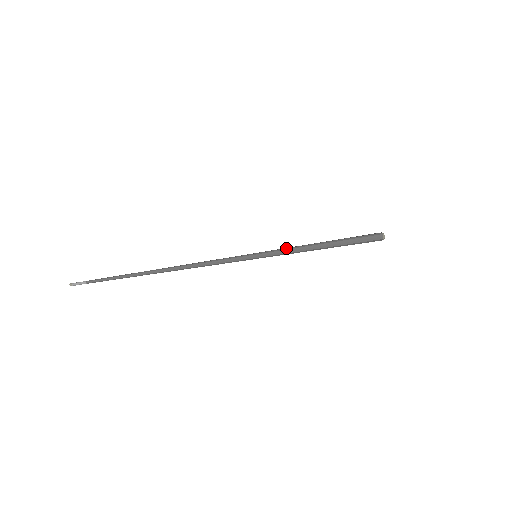
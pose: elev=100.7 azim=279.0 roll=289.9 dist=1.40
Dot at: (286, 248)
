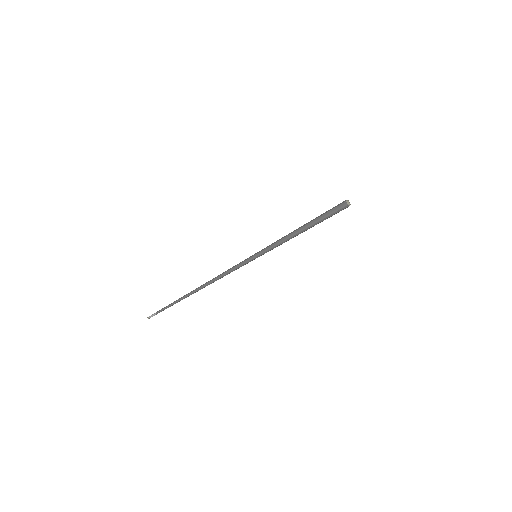
Dot at: (277, 246)
